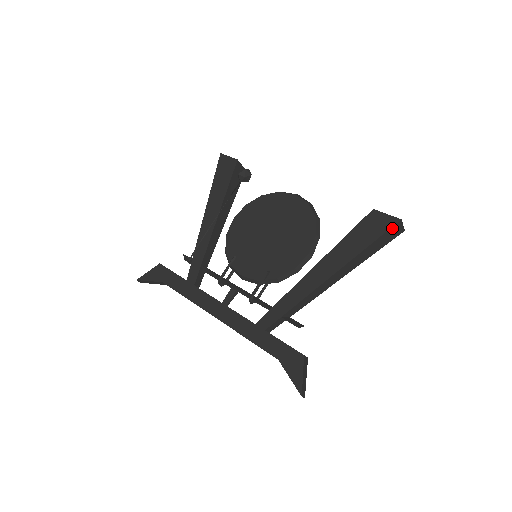
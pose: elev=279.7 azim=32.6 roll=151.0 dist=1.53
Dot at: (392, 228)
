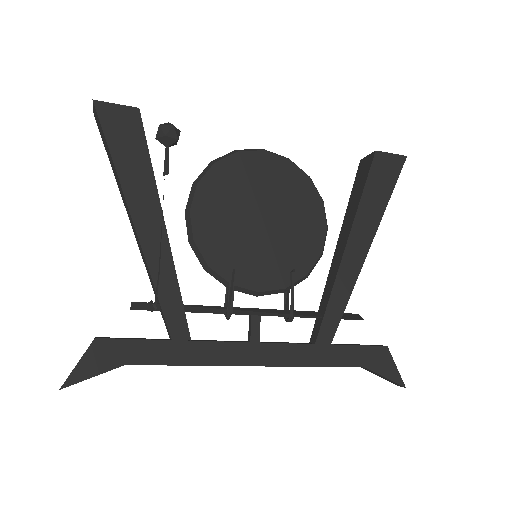
Dot at: (400, 168)
